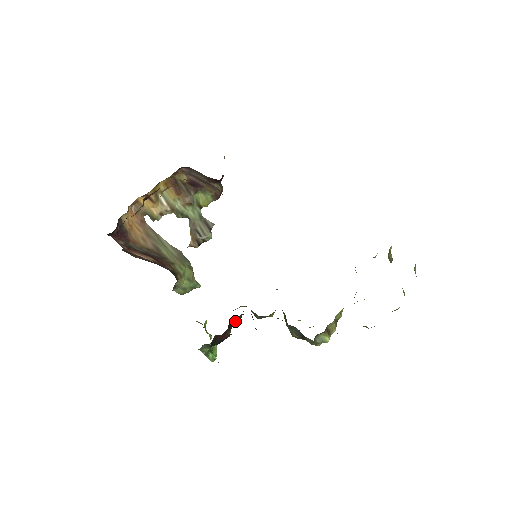
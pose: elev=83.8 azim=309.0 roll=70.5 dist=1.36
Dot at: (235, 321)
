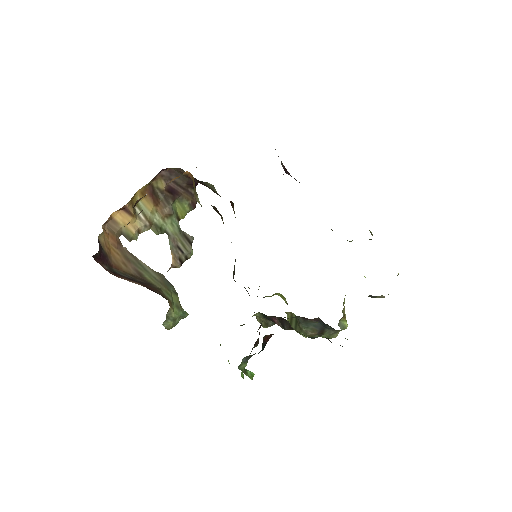
Dot at: occluded
